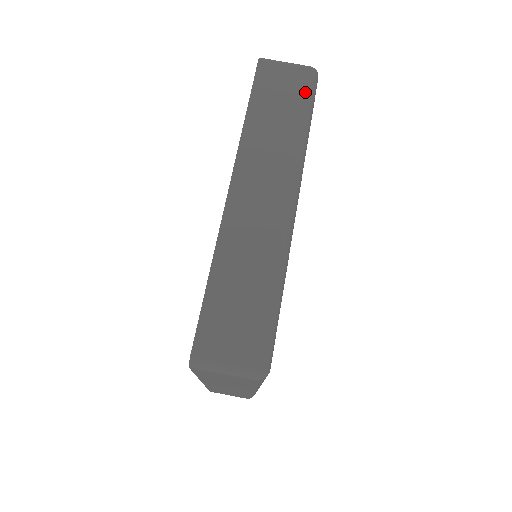
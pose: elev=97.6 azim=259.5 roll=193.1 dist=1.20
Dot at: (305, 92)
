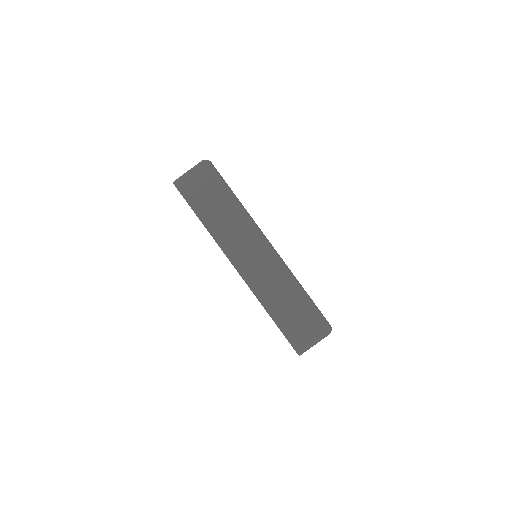
Dot at: (216, 182)
